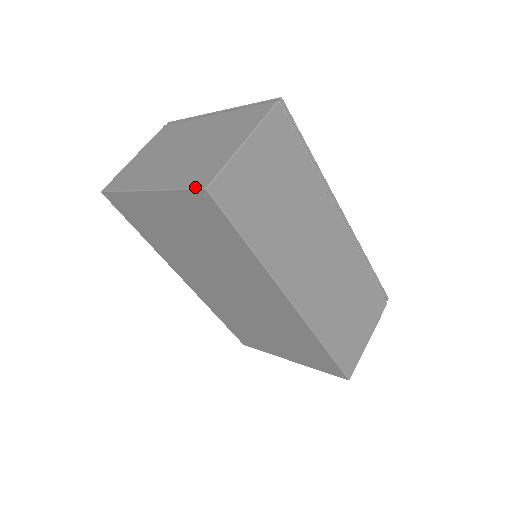
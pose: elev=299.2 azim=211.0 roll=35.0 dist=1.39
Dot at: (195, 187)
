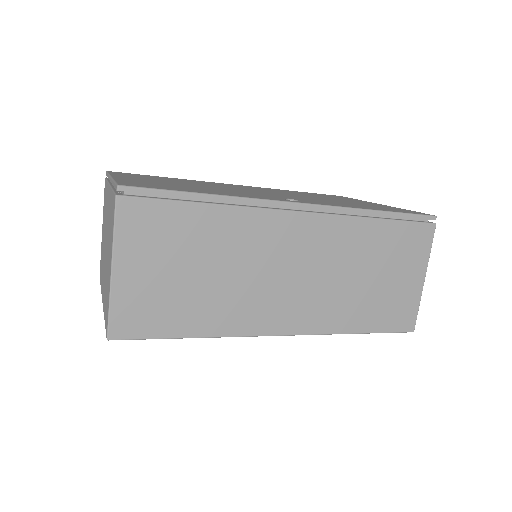
Dot at: occluded
